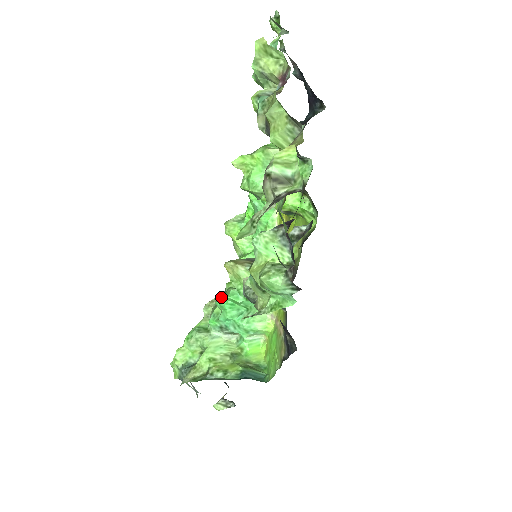
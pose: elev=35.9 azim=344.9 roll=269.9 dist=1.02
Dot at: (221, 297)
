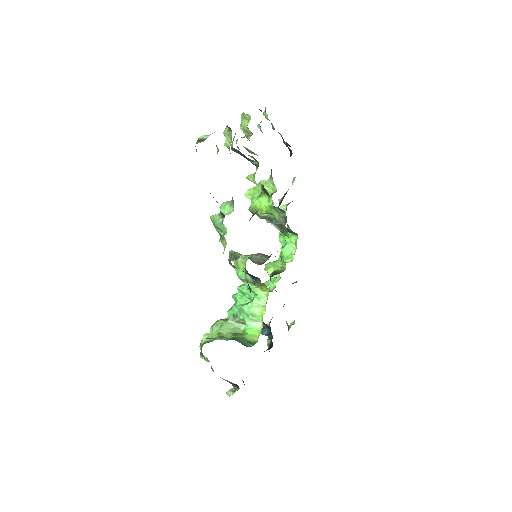
Dot at: occluded
